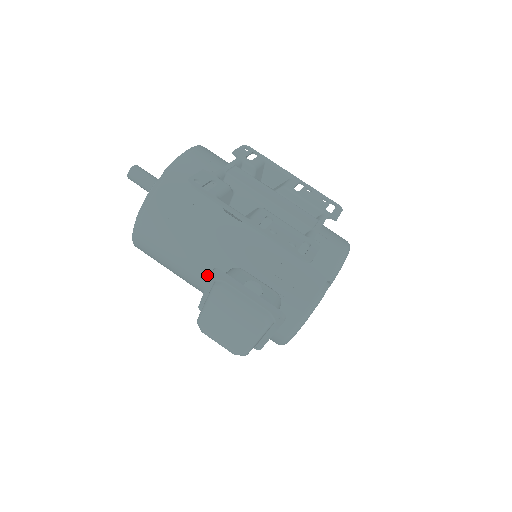
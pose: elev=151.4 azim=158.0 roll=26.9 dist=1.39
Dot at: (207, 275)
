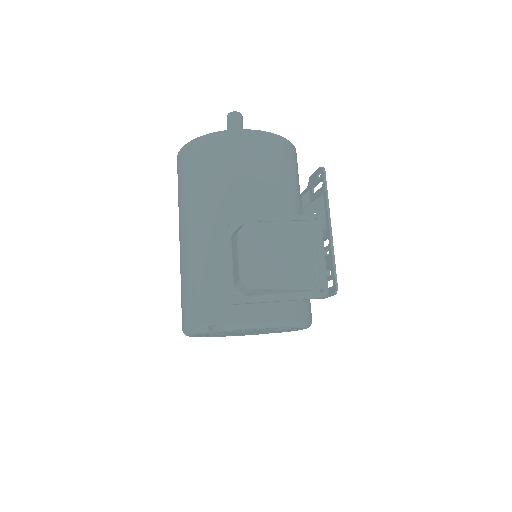
Dot at: (256, 215)
